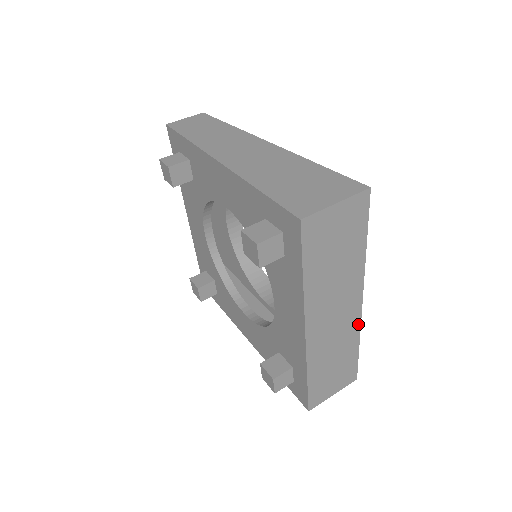
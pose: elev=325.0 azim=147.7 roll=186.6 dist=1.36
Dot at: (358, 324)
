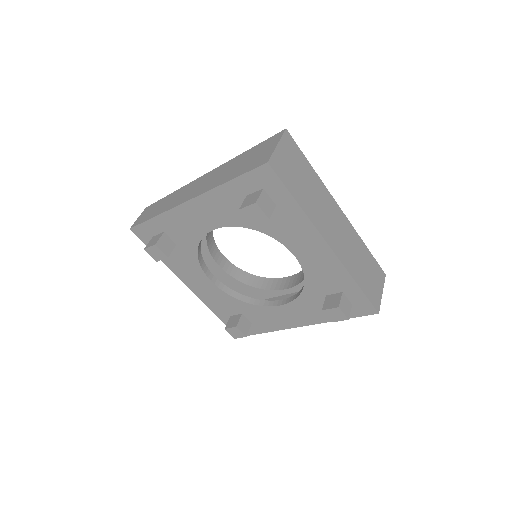
Dot at: (352, 228)
